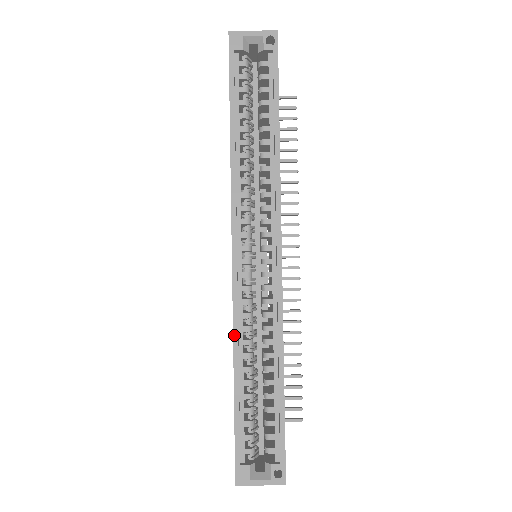
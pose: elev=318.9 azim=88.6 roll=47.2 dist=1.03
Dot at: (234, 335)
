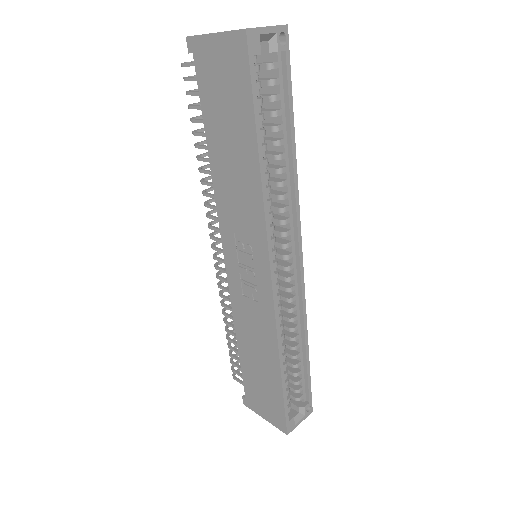
Dot at: (278, 339)
